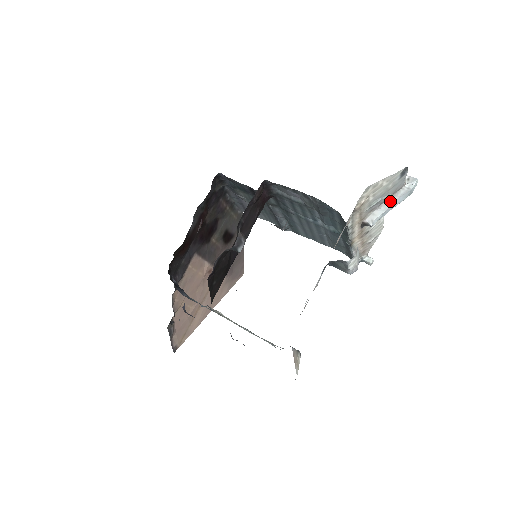
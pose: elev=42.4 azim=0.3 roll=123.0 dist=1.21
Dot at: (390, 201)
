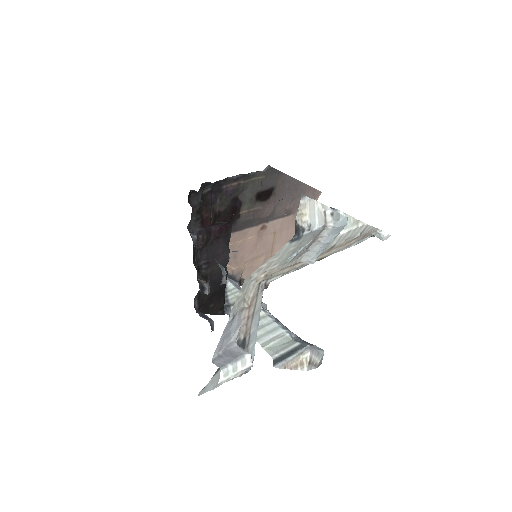
Dot at: (318, 242)
